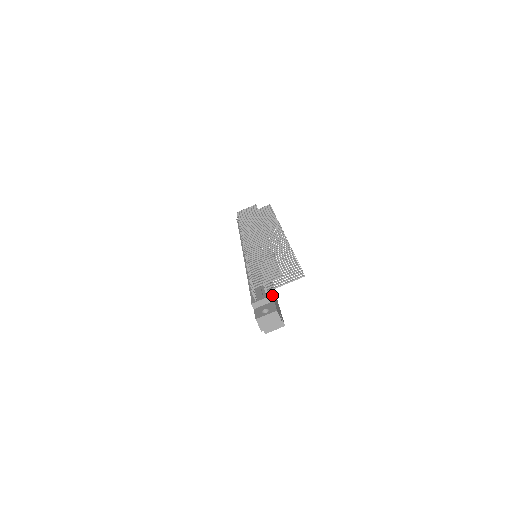
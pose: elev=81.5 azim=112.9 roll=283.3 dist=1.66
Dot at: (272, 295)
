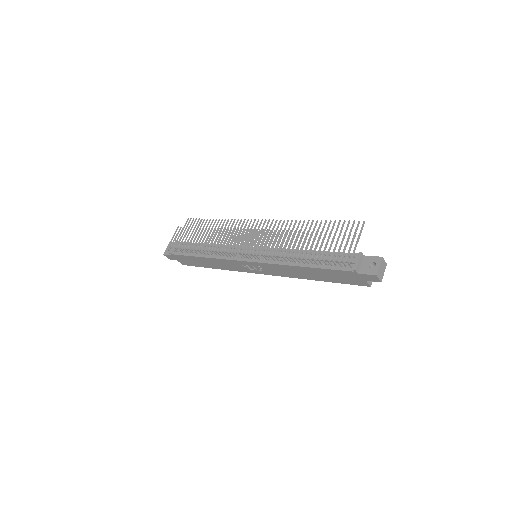
Dot at: (355, 254)
